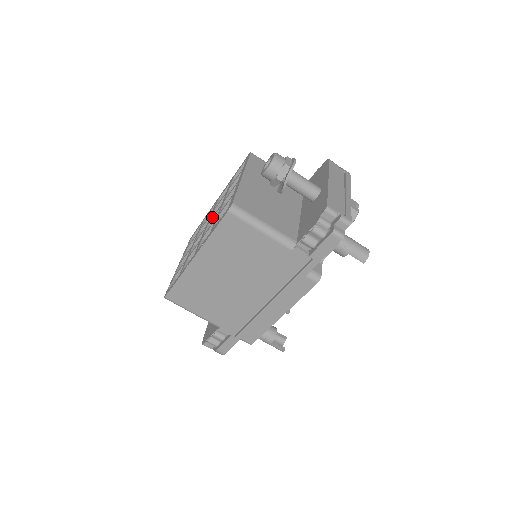
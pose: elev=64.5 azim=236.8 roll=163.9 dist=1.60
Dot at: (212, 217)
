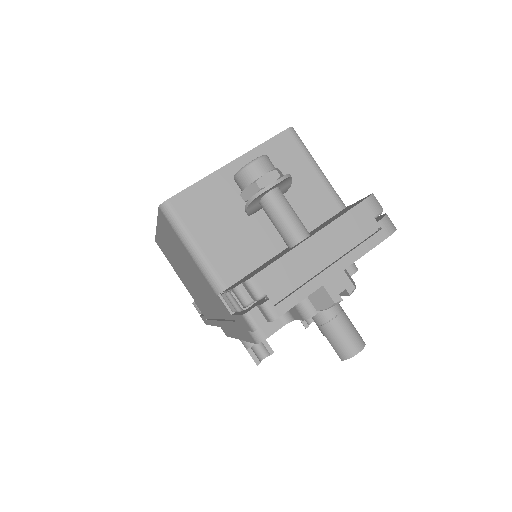
Dot at: occluded
